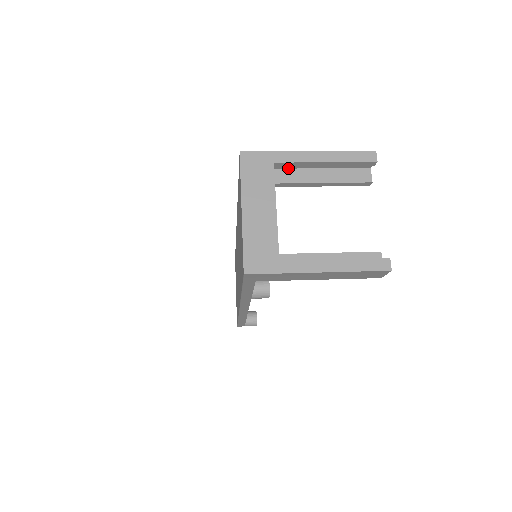
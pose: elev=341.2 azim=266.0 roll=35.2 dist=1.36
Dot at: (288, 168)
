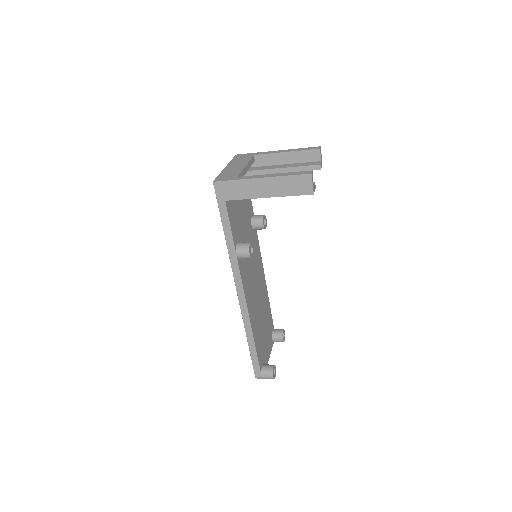
Dot at: (267, 166)
